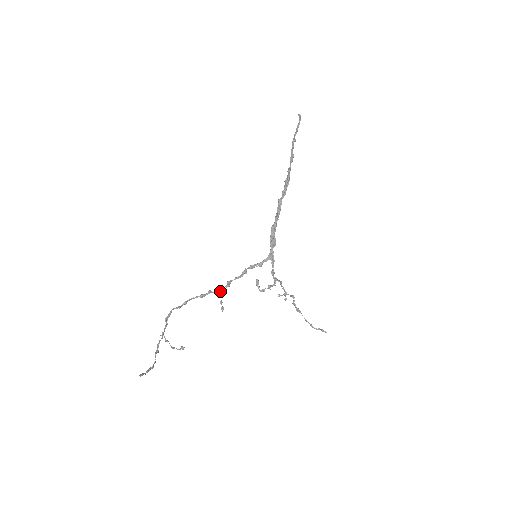
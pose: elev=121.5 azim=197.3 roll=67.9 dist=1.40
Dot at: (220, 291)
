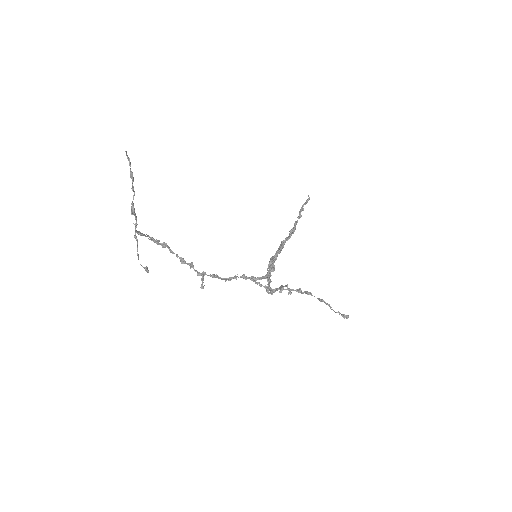
Dot at: (203, 274)
